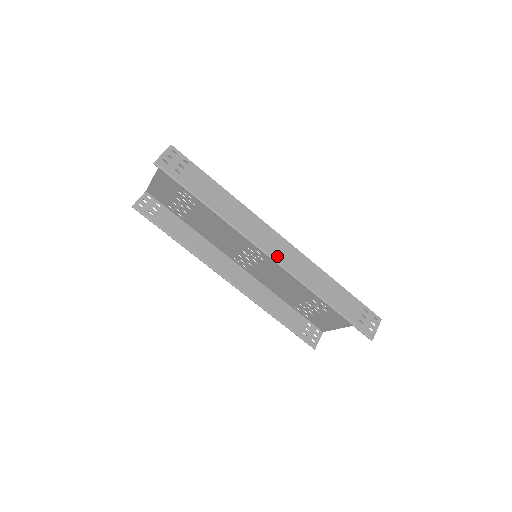
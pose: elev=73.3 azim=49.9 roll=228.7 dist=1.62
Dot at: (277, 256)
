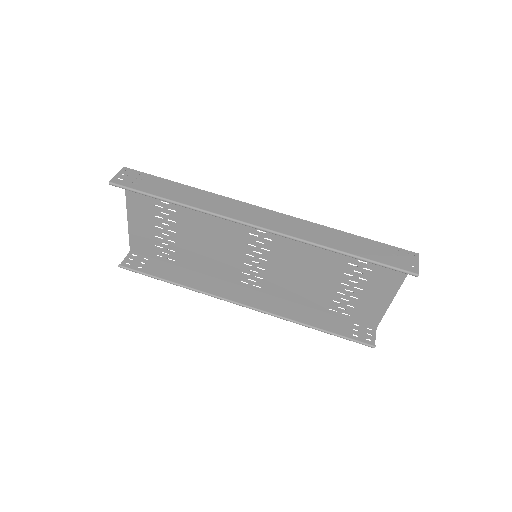
Dot at: (267, 225)
